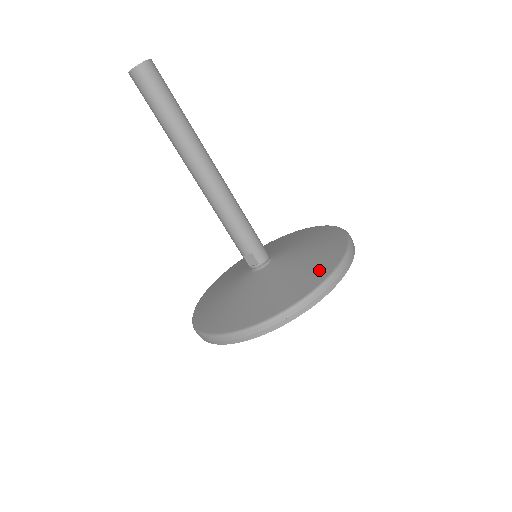
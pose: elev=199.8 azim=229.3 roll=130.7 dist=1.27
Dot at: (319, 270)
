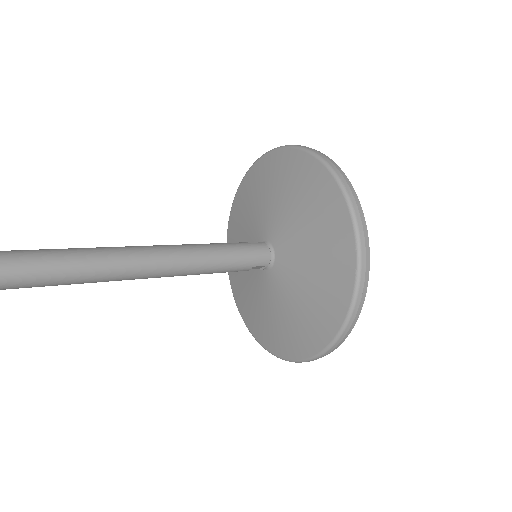
Dot at: (339, 260)
